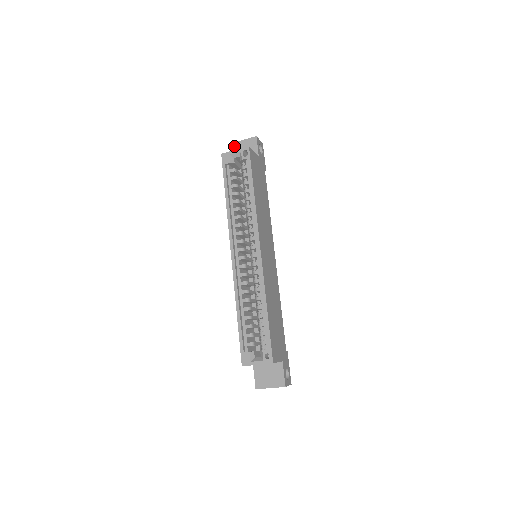
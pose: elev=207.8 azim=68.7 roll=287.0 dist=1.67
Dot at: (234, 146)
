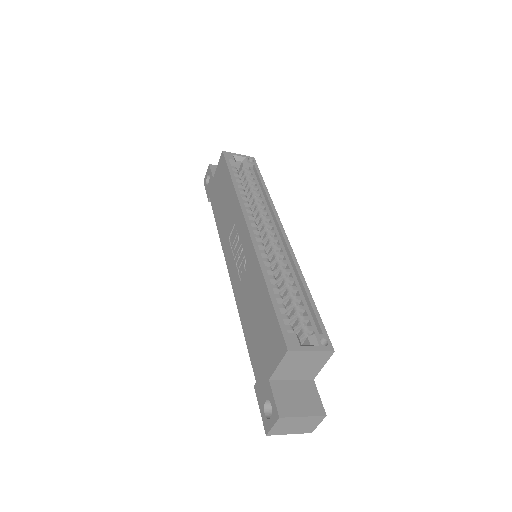
Dot at: (214, 167)
